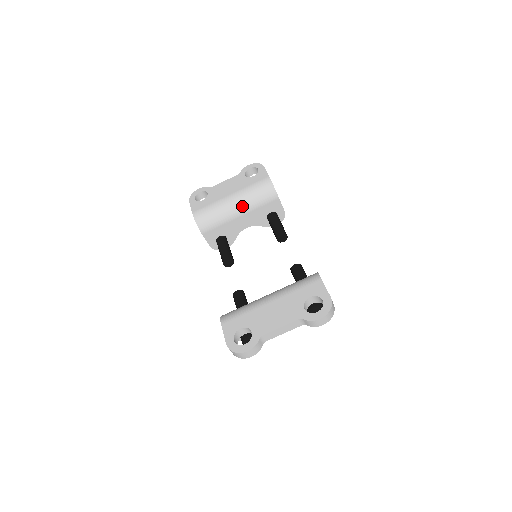
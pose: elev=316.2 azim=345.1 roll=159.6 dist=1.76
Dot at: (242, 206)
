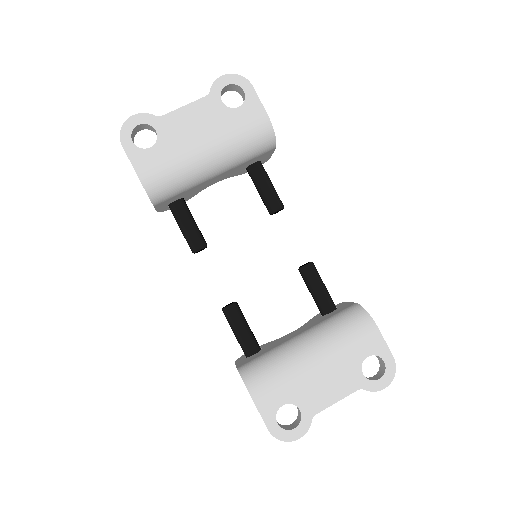
Dot at: (223, 164)
